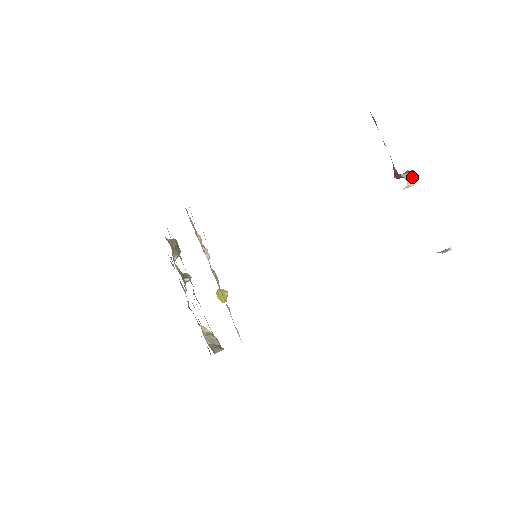
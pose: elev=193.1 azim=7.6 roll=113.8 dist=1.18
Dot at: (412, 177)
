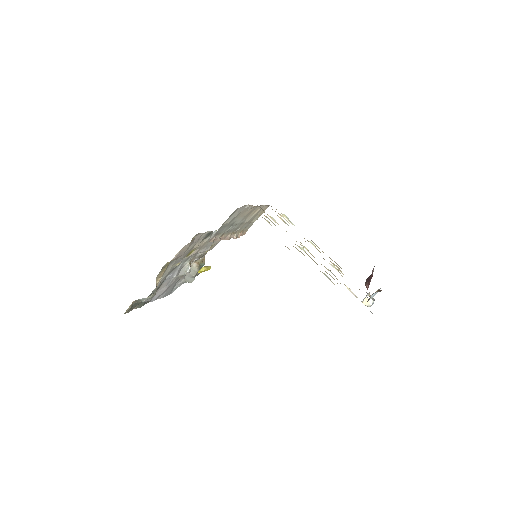
Dot at: (373, 299)
